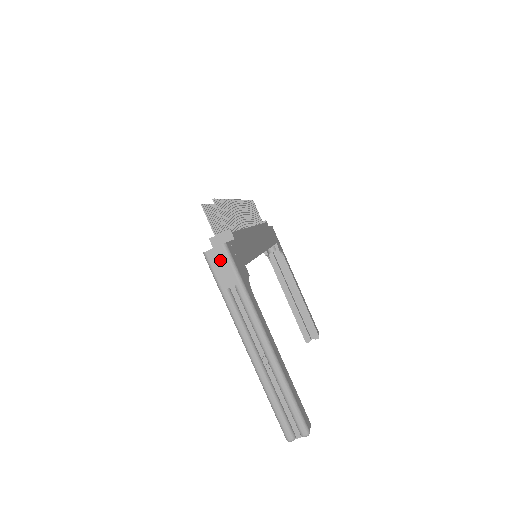
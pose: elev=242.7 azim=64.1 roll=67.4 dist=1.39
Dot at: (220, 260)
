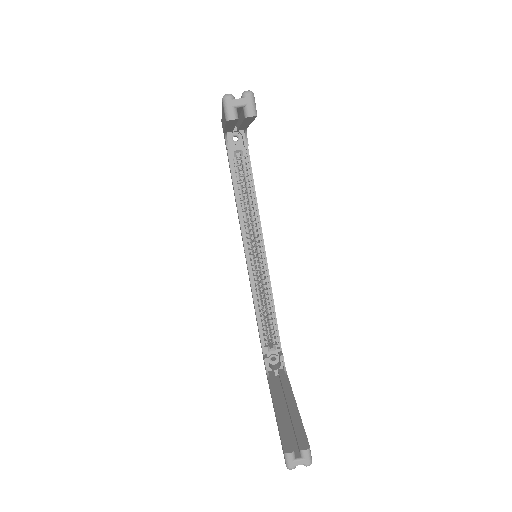
Dot at: occluded
